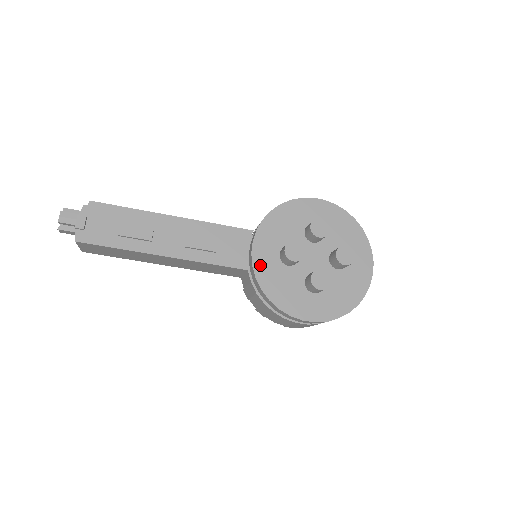
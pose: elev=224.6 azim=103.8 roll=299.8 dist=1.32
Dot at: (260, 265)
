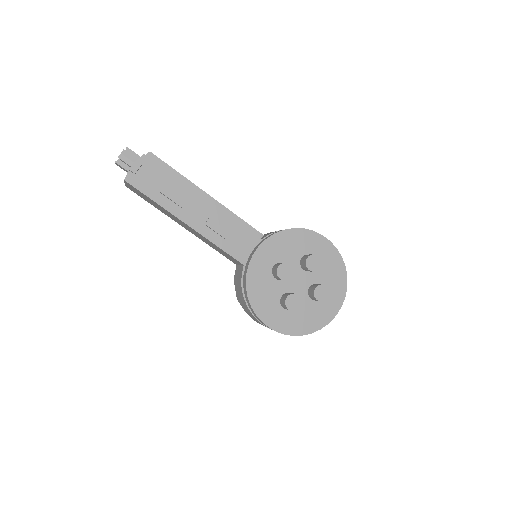
Dot at: (254, 268)
